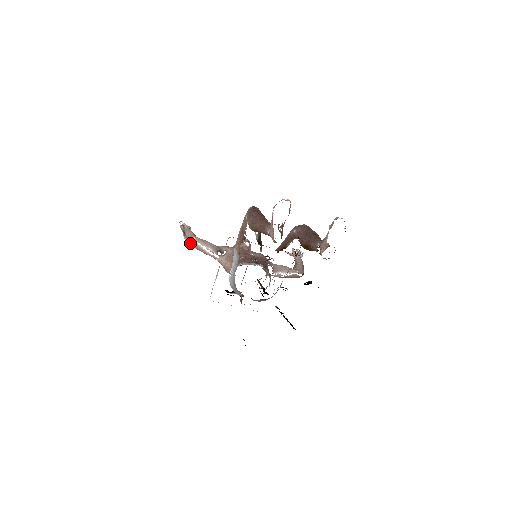
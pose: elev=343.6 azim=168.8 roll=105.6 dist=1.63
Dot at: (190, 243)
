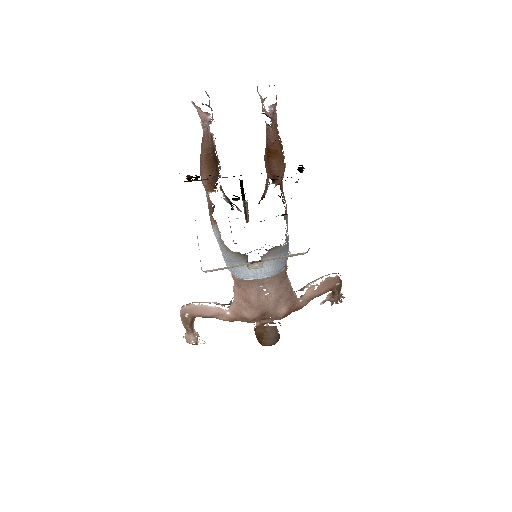
Dot at: (187, 311)
